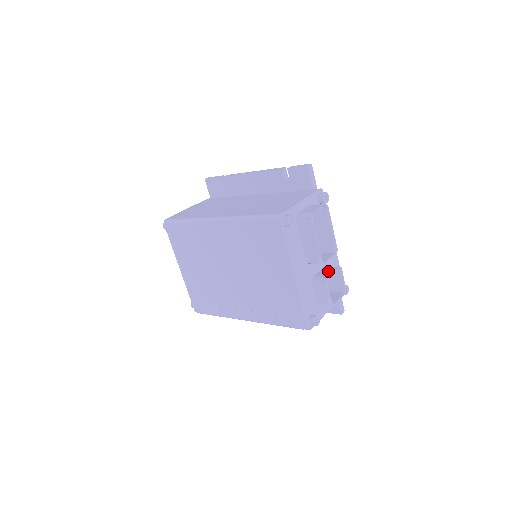
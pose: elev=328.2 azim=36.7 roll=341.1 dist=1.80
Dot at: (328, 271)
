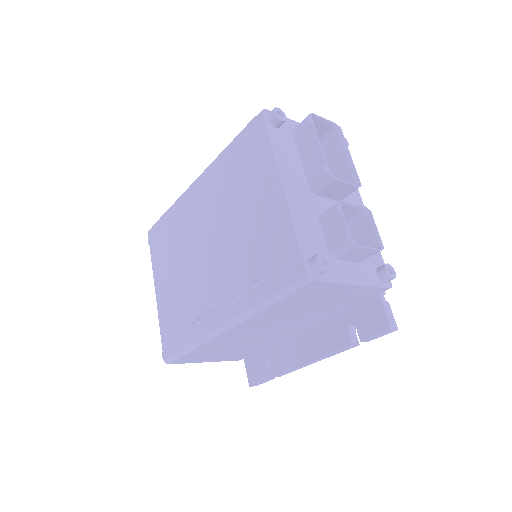
Dot at: (346, 209)
